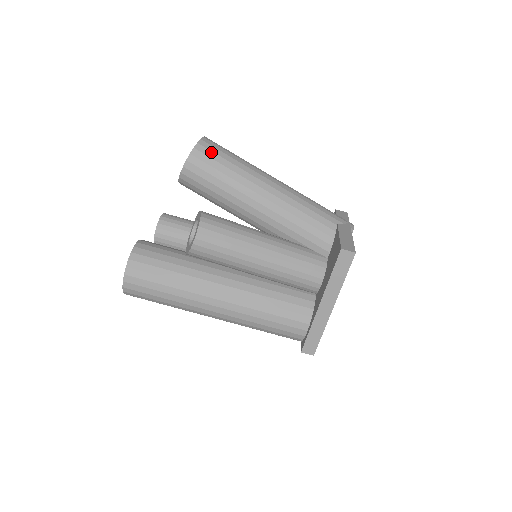
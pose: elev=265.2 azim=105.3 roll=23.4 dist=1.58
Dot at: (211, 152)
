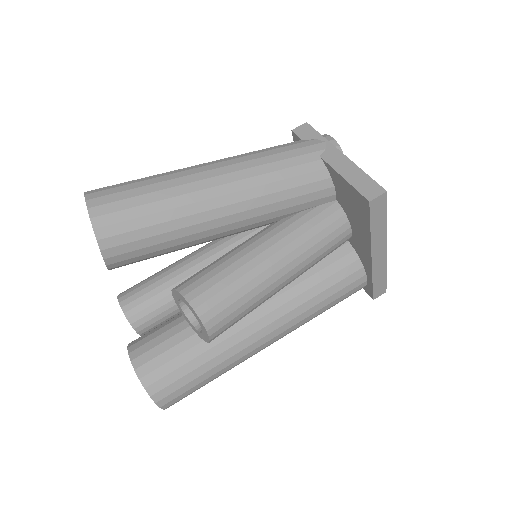
Dot at: (117, 213)
